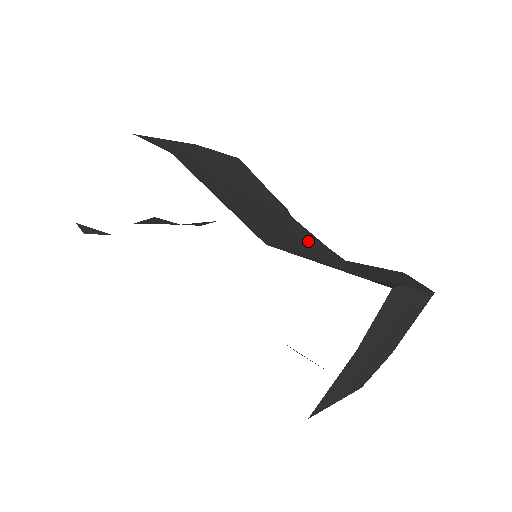
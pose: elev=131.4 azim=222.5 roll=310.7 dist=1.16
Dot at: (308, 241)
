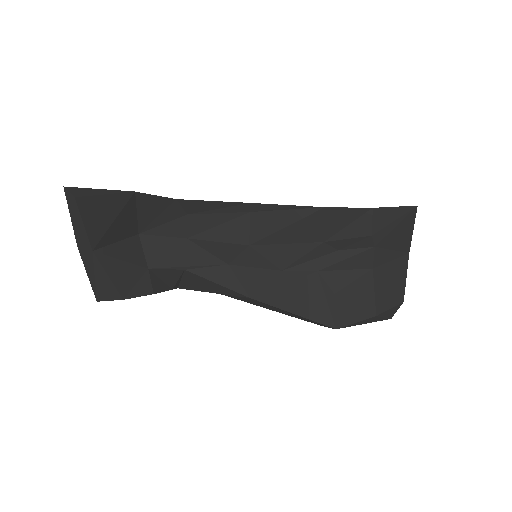
Dot at: occluded
